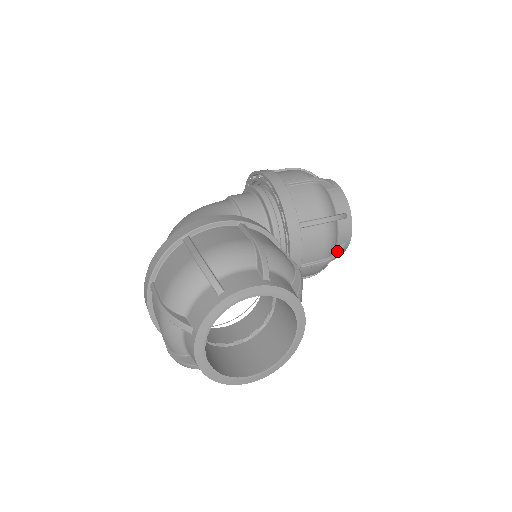
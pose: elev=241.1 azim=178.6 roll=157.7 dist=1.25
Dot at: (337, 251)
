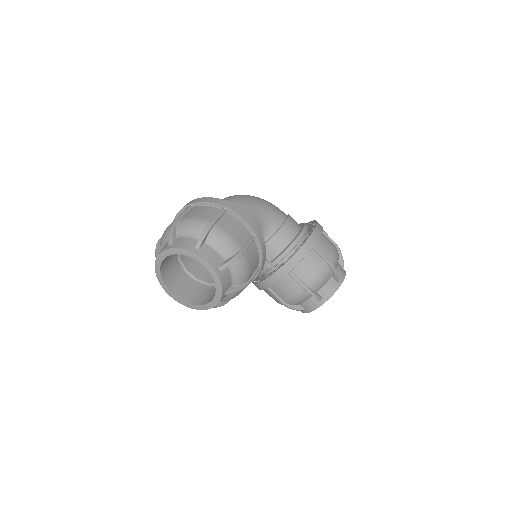
Dot at: (295, 307)
